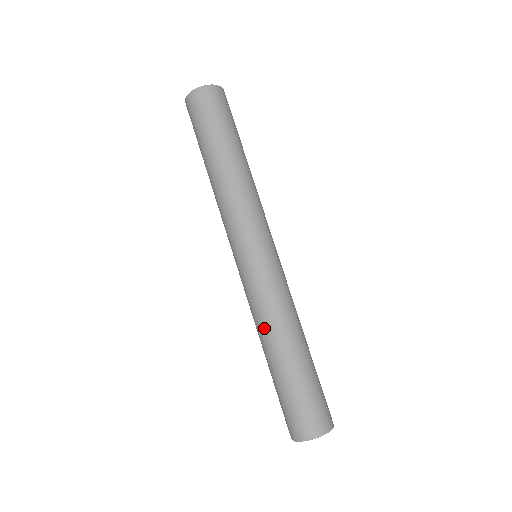
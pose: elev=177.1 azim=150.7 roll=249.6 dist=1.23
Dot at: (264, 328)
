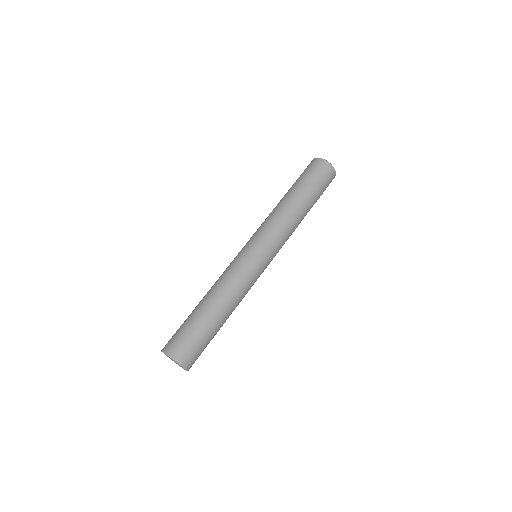
Dot at: (219, 286)
